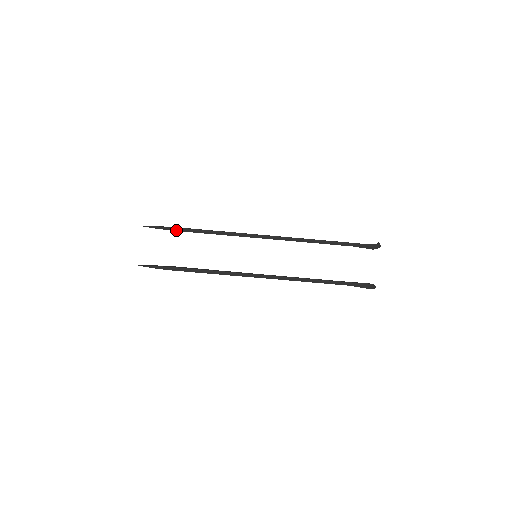
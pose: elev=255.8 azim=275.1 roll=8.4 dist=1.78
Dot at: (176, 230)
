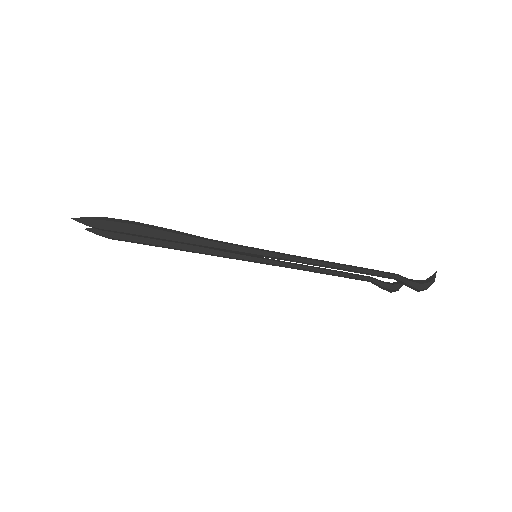
Dot at: (135, 235)
